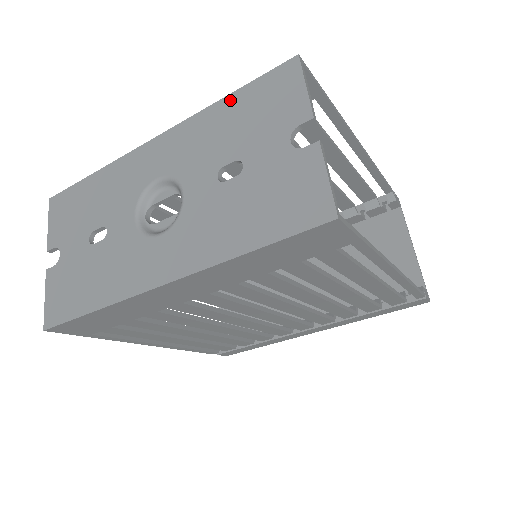
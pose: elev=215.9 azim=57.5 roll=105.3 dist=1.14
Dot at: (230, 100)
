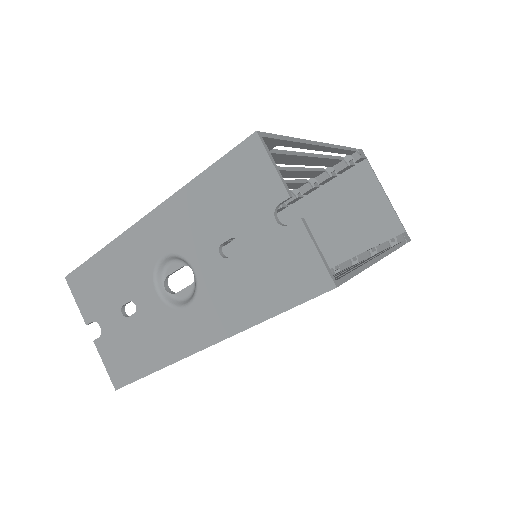
Dot at: (205, 178)
